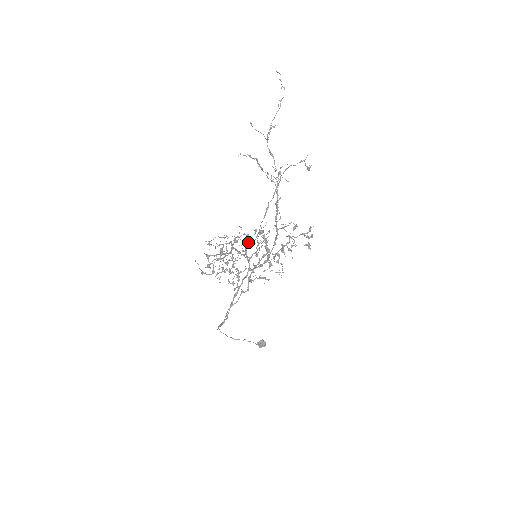
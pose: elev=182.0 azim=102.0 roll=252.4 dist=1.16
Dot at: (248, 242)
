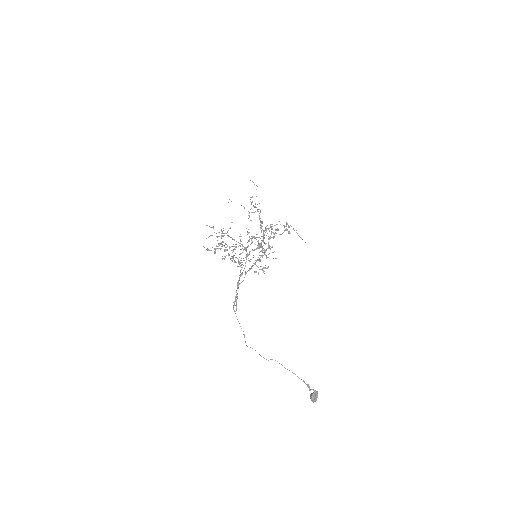
Dot at: (241, 236)
